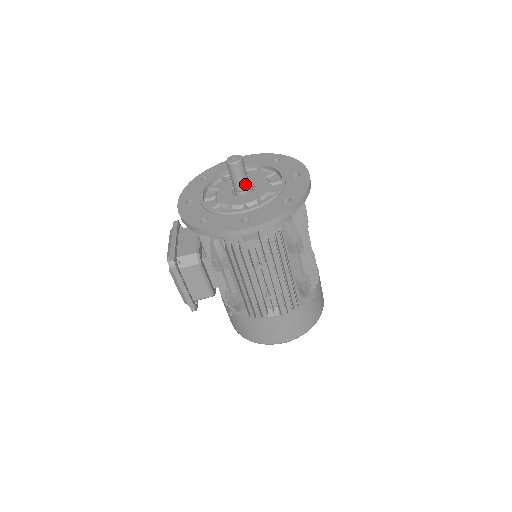
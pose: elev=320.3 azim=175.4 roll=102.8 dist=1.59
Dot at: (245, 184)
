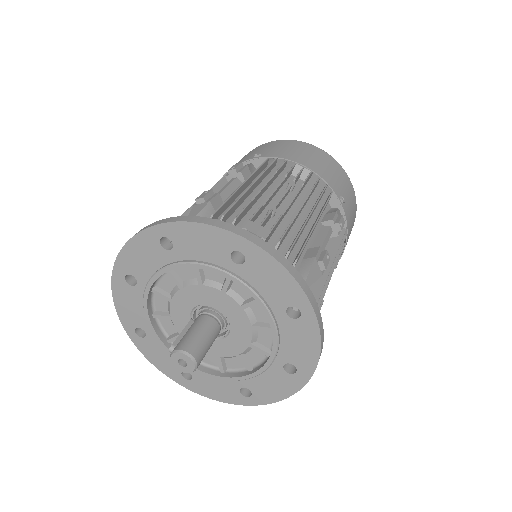
Dot at: (215, 333)
